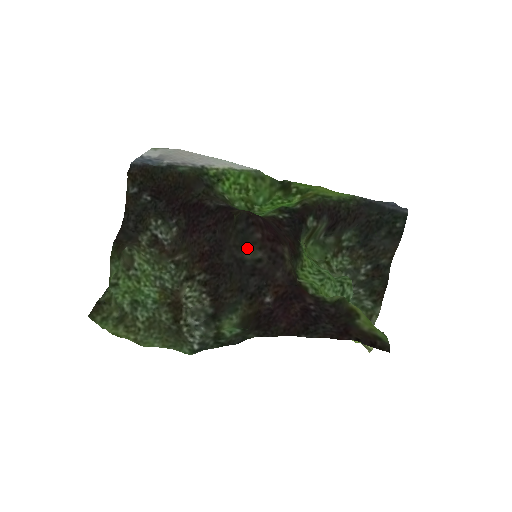
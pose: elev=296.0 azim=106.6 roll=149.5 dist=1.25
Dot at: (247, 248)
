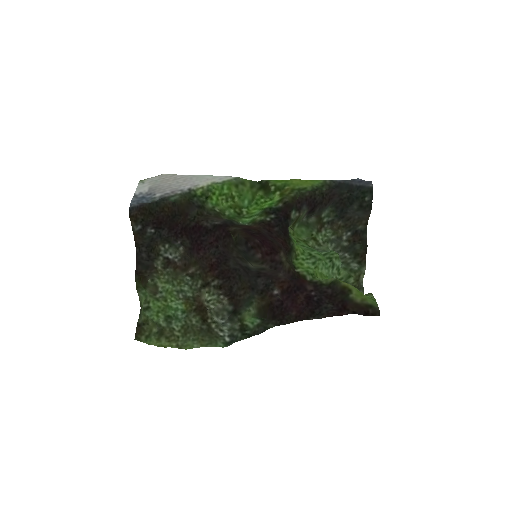
Dot at: (251, 263)
